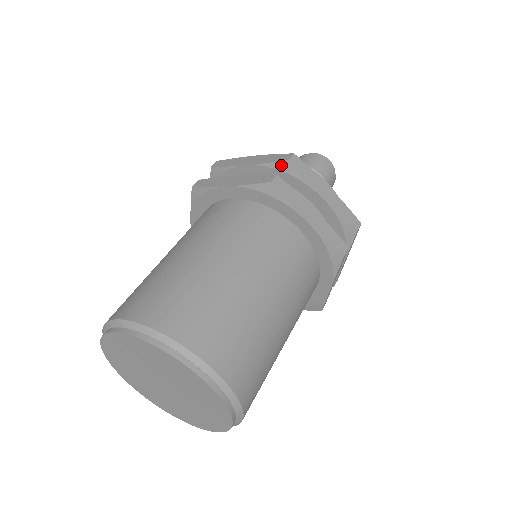
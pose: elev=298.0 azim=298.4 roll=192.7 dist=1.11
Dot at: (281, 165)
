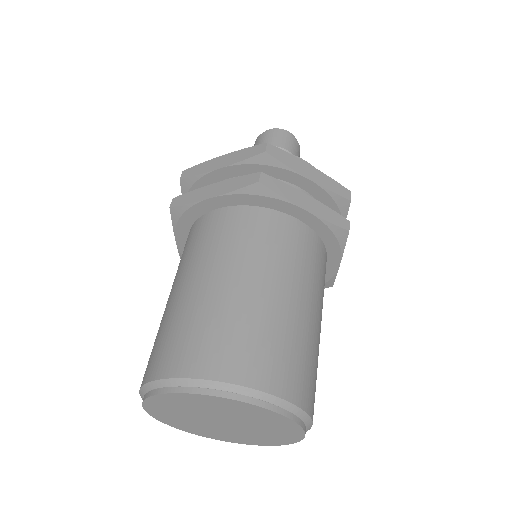
Dot at: (258, 159)
